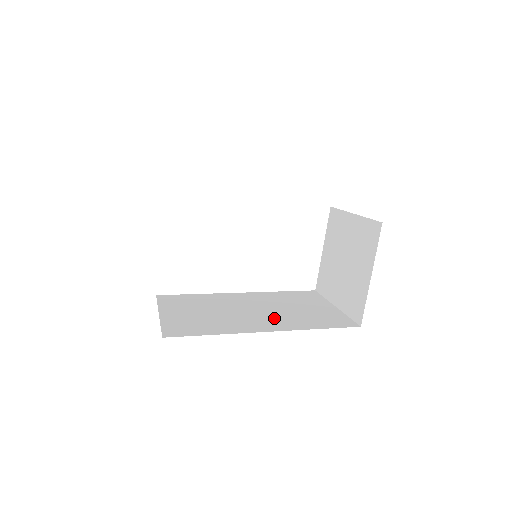
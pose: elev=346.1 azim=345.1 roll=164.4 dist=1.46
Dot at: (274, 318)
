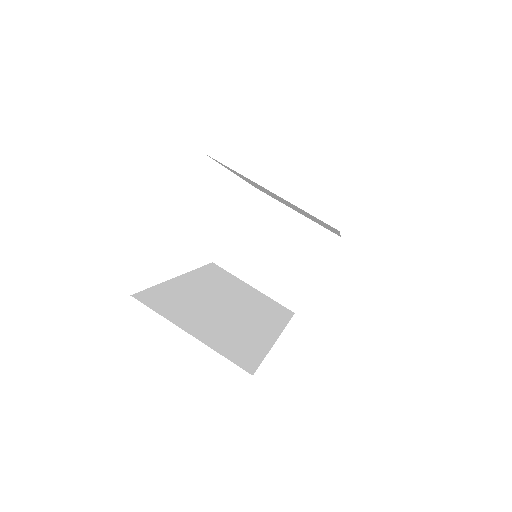
Dot at: (255, 316)
